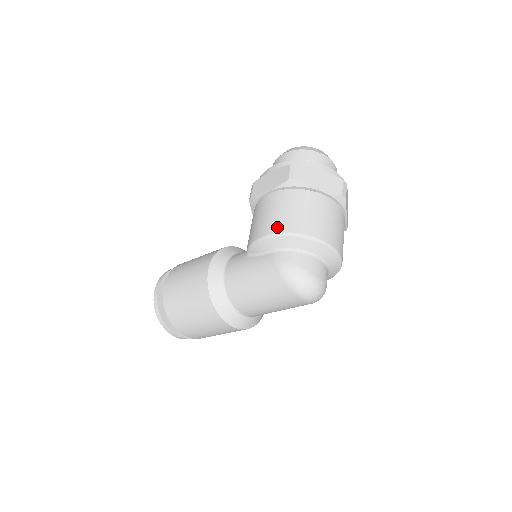
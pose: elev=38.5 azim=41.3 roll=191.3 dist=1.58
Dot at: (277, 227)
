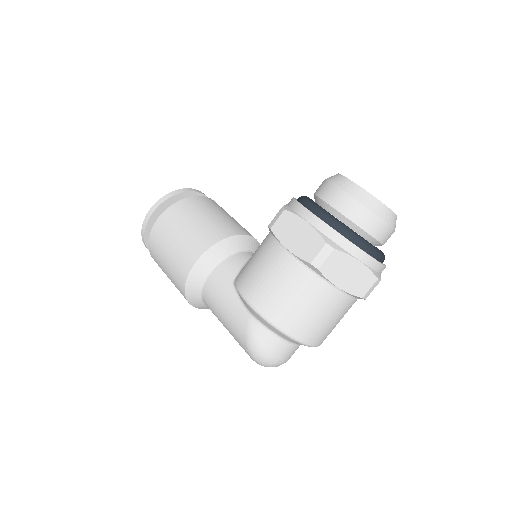
Dot at: (266, 308)
